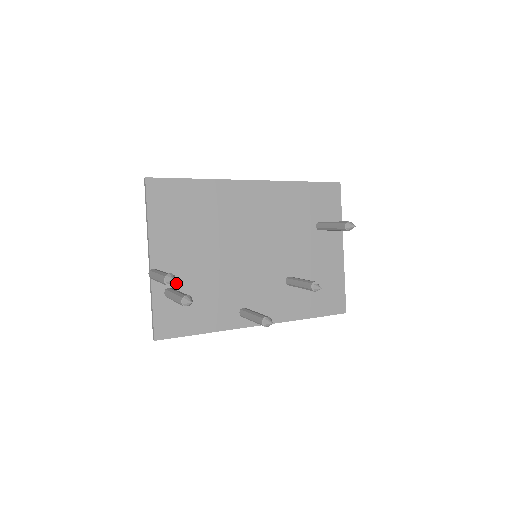
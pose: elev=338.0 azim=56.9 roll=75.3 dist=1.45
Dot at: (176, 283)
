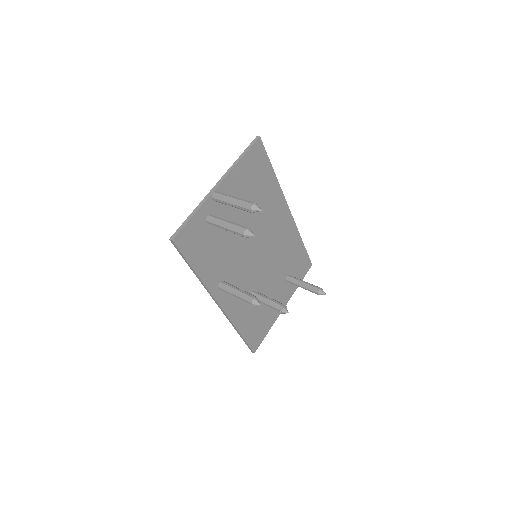
Dot at: occluded
